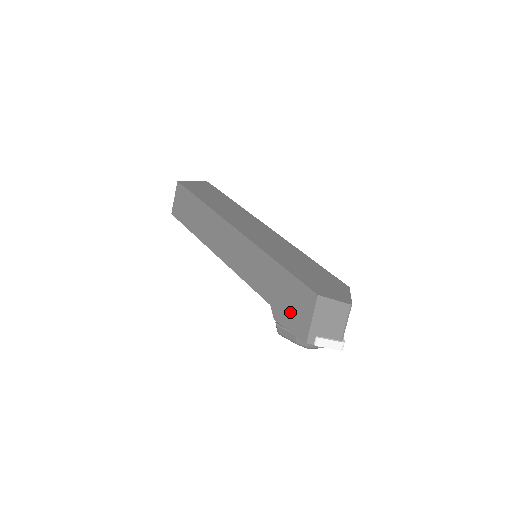
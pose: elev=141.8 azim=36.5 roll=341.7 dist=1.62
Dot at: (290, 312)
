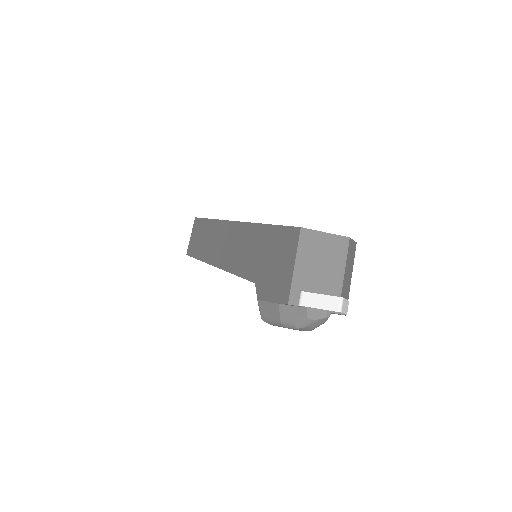
Dot at: (273, 275)
